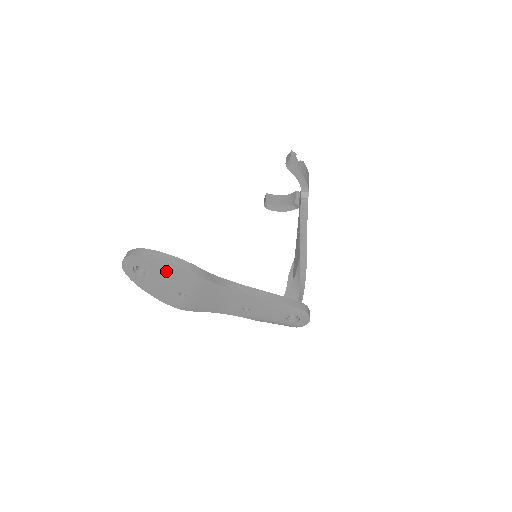
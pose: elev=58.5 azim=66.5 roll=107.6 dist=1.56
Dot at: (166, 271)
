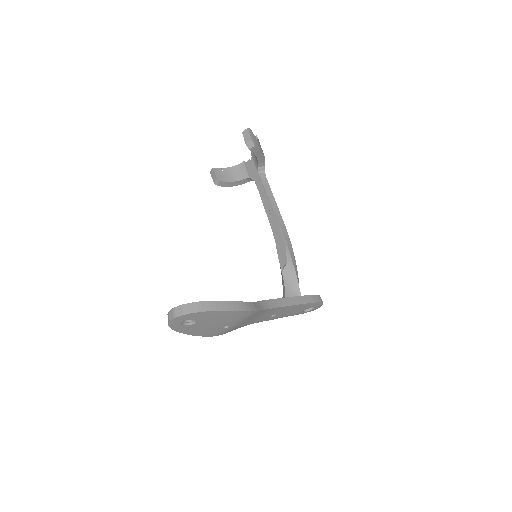
Dot at: (220, 316)
